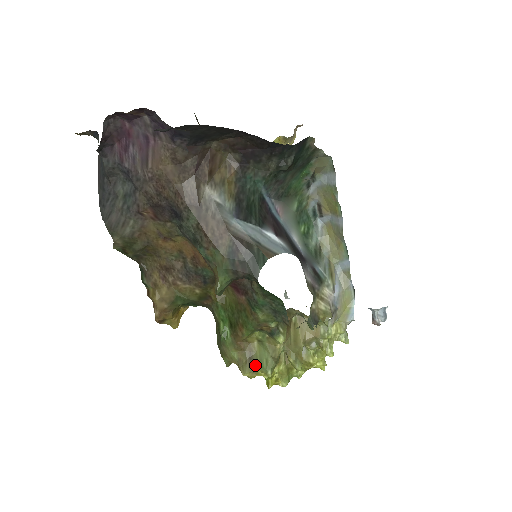
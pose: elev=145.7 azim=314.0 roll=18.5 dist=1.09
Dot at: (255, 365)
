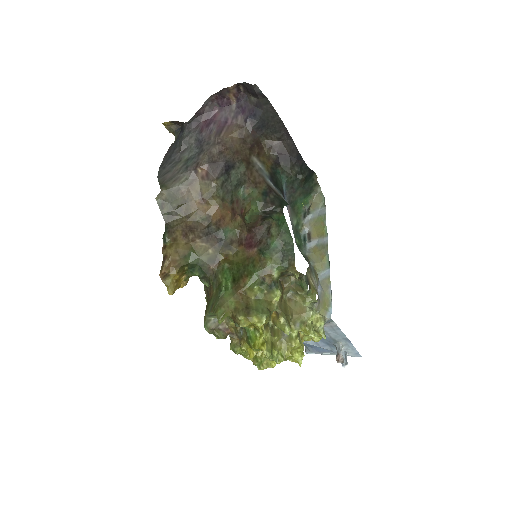
Dot at: (251, 313)
